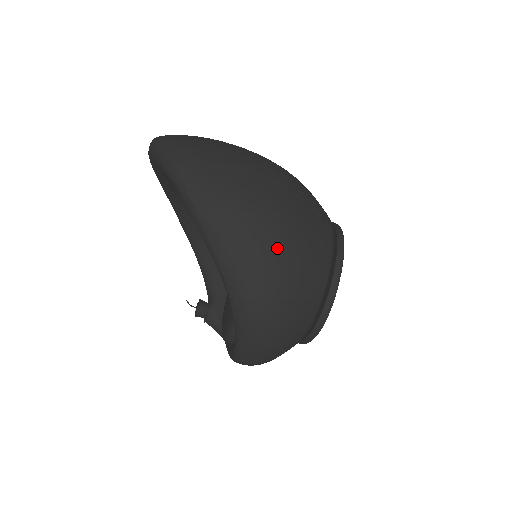
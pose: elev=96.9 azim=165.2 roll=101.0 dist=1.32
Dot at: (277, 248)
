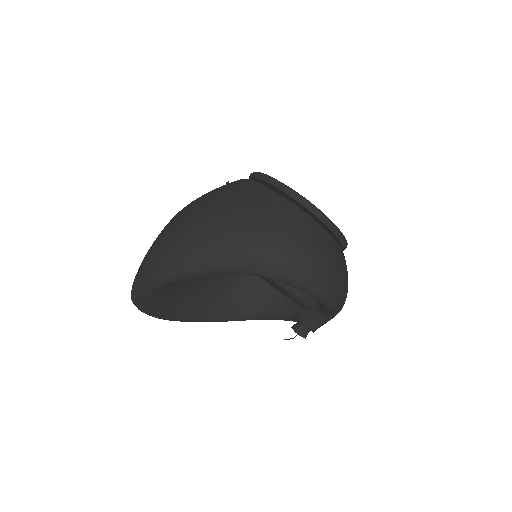
Dot at: (214, 218)
